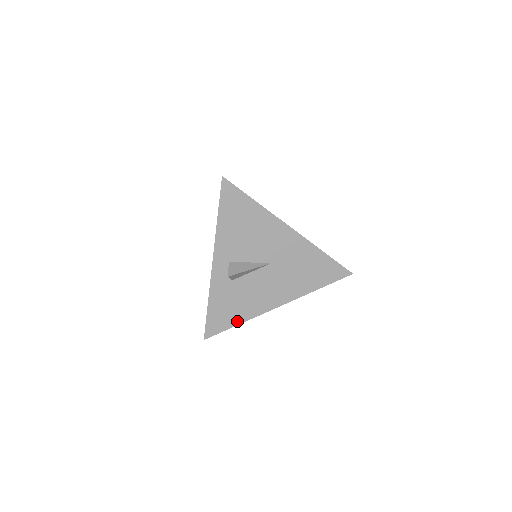
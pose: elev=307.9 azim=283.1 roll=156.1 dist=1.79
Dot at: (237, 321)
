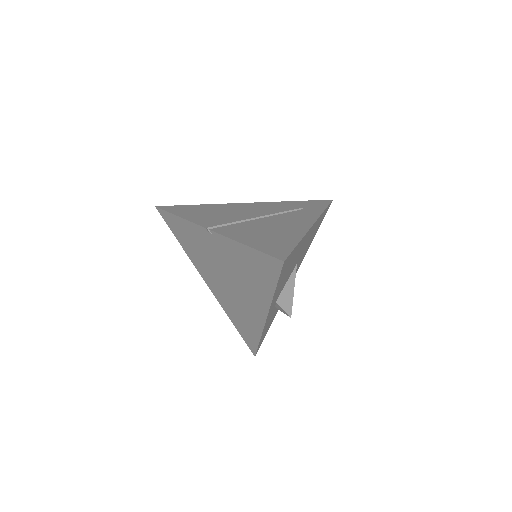
Dot at: occluded
